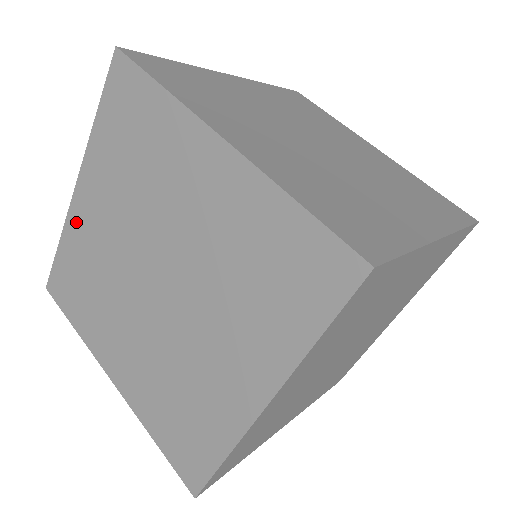
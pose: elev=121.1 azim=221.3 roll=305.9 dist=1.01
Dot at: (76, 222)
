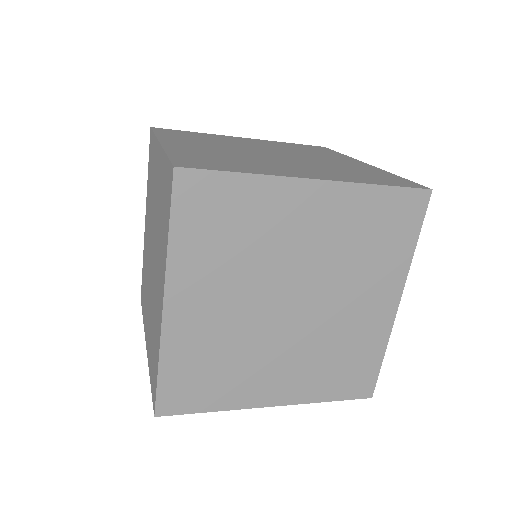
Dot at: (156, 152)
